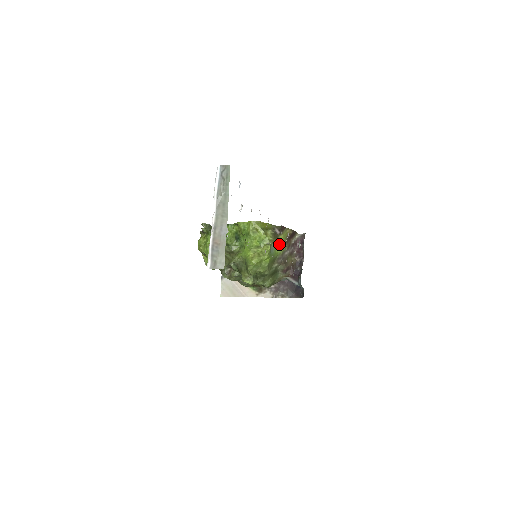
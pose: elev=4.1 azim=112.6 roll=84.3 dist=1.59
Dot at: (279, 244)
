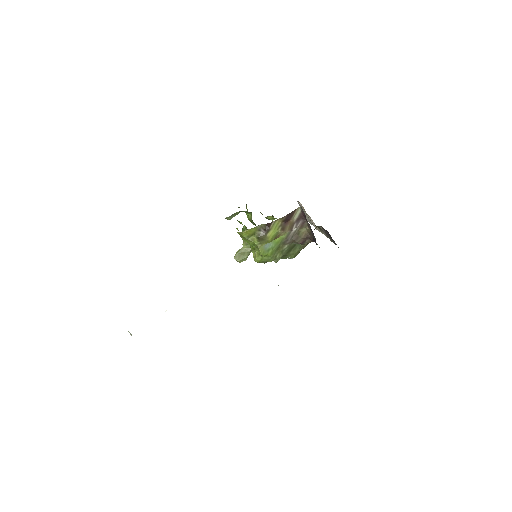
Dot at: (272, 239)
